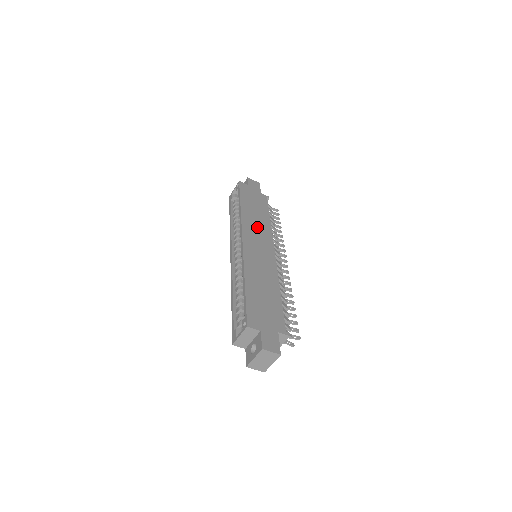
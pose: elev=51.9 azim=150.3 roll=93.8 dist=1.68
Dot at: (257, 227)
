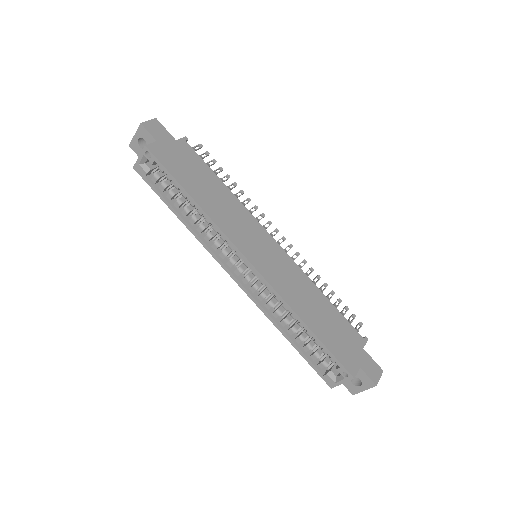
Dot at: (234, 218)
